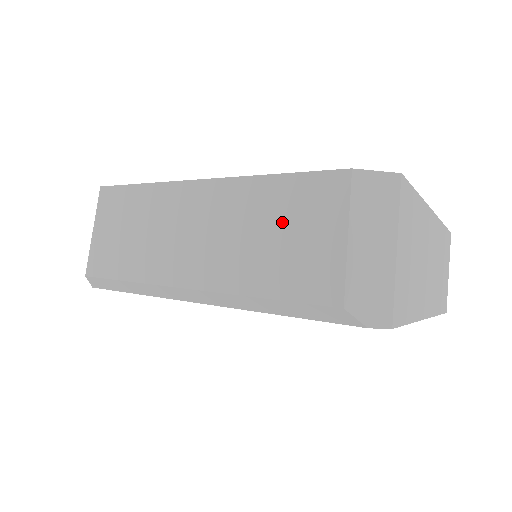
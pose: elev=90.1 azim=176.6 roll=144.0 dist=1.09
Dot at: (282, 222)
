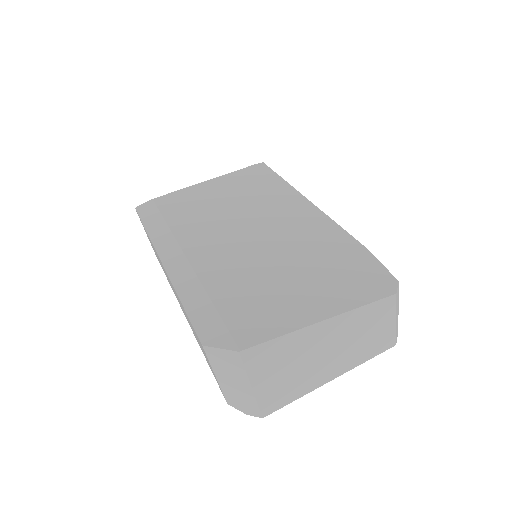
Dot at: occluded
